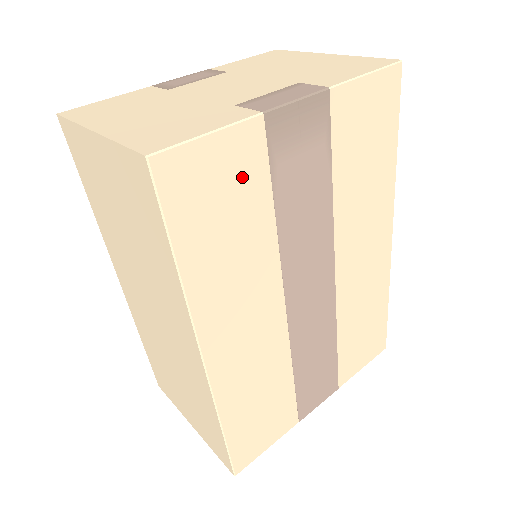
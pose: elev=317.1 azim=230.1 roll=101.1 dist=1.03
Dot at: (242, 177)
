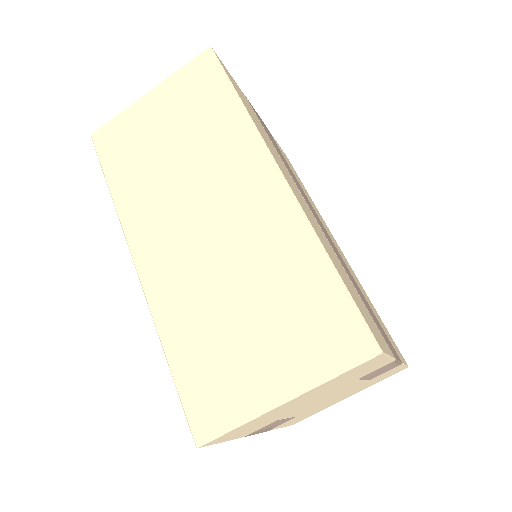
Dot at: (250, 107)
